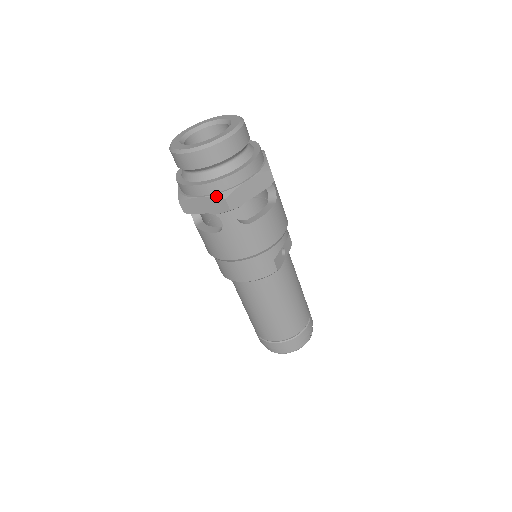
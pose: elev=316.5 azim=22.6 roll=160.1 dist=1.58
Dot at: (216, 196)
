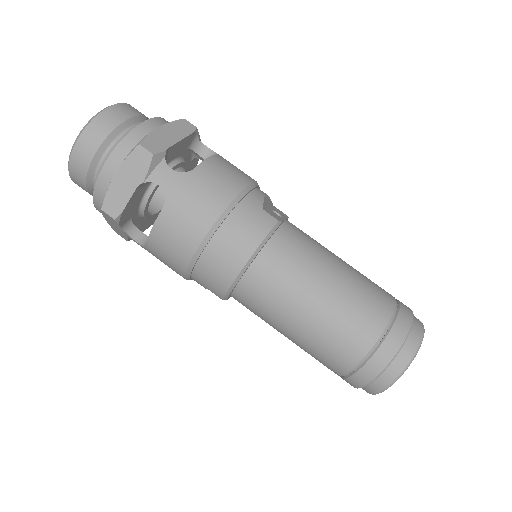
Dot at: (129, 153)
